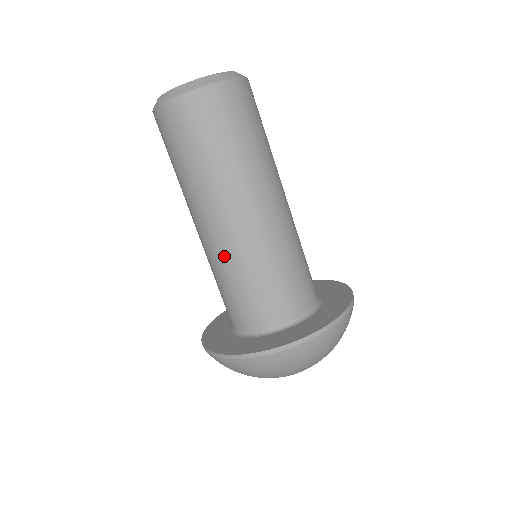
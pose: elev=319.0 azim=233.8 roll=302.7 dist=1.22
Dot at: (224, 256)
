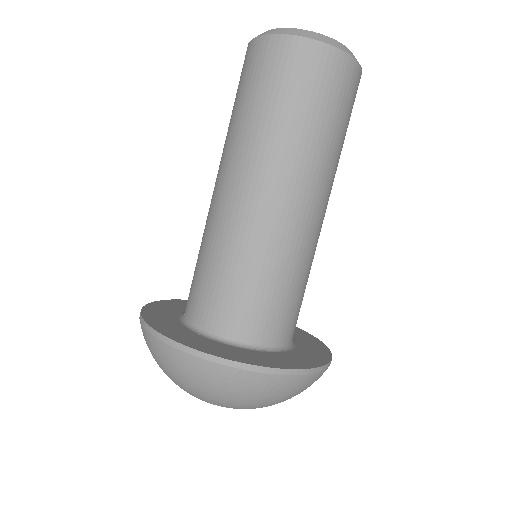
Dot at: (232, 230)
